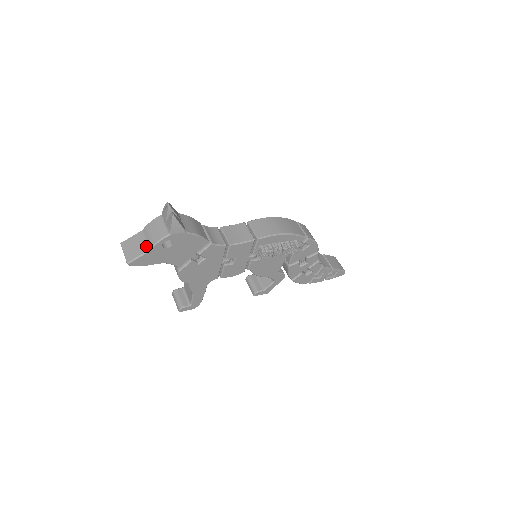
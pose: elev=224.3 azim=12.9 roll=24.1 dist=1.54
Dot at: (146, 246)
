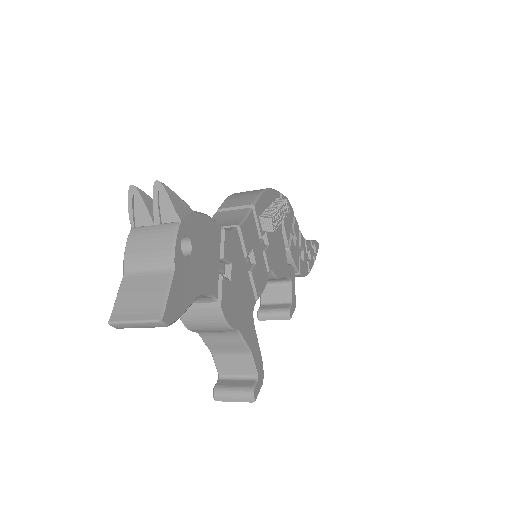
Dot at: (159, 275)
